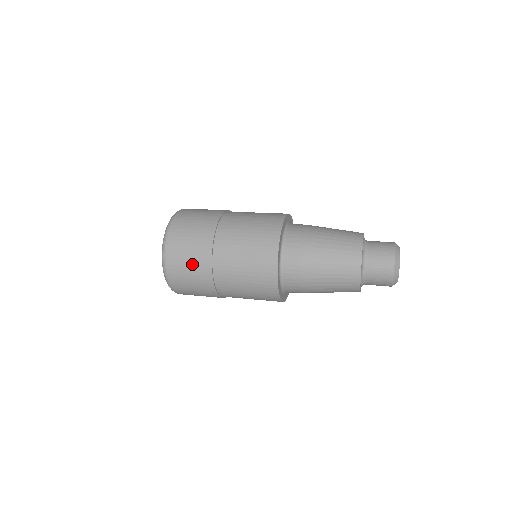
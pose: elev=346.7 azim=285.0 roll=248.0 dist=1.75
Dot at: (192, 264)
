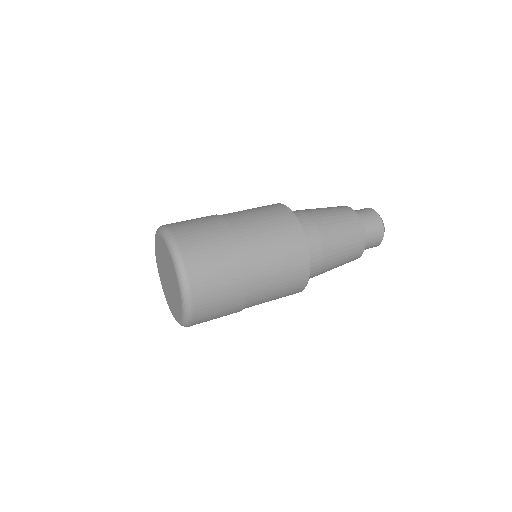
Dot at: (222, 278)
